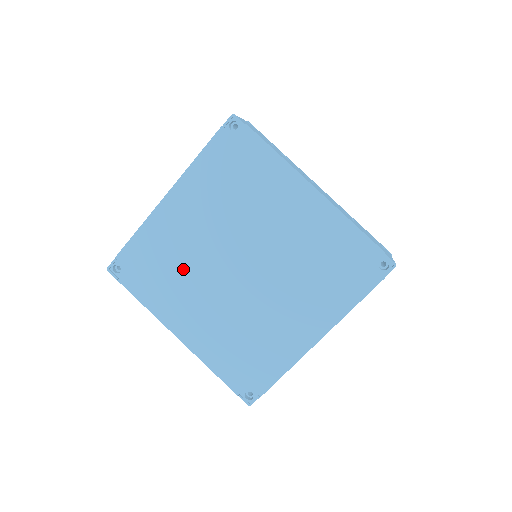
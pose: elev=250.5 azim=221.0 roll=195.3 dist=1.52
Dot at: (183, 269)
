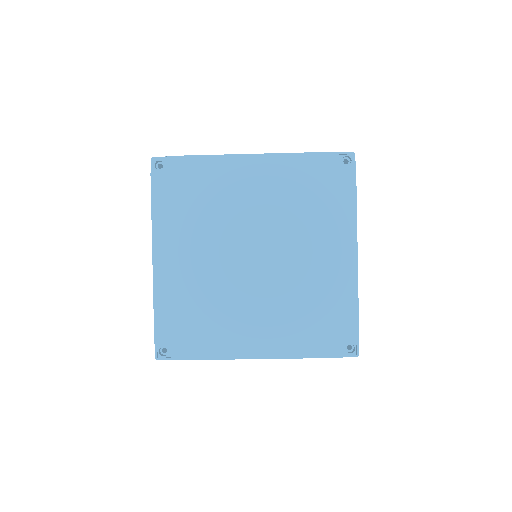
Dot at: (210, 216)
